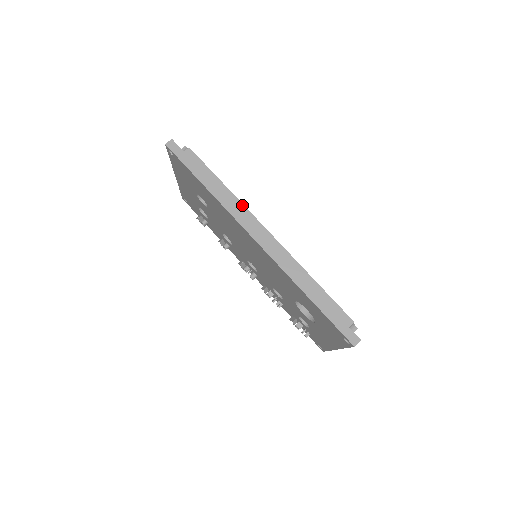
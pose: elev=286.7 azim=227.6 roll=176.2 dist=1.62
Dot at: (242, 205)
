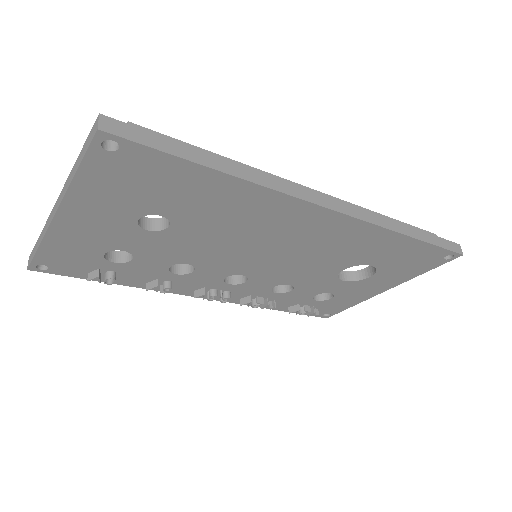
Dot at: (270, 175)
